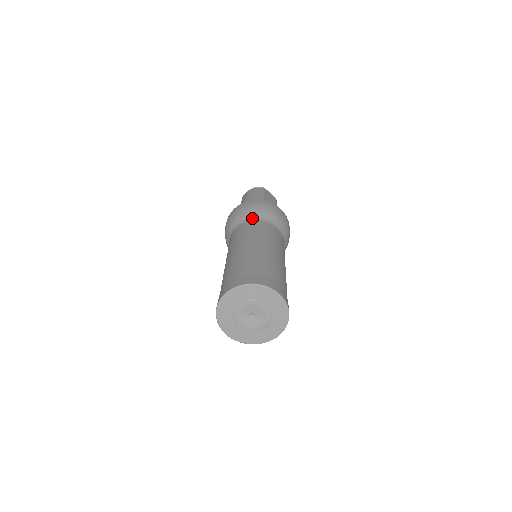
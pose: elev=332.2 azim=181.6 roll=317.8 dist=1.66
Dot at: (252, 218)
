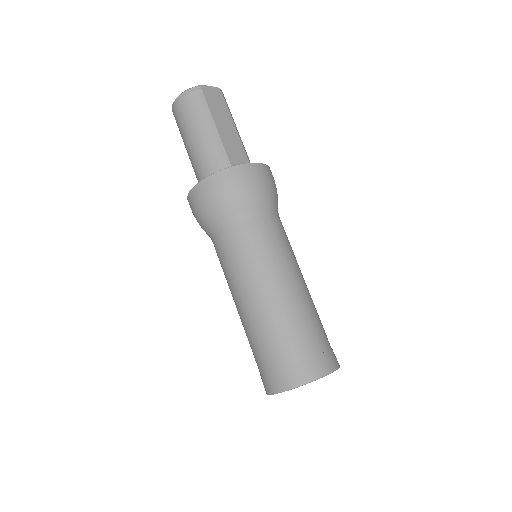
Dot at: (236, 217)
